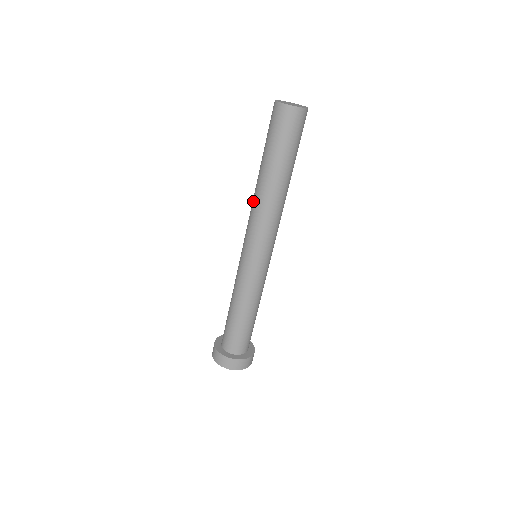
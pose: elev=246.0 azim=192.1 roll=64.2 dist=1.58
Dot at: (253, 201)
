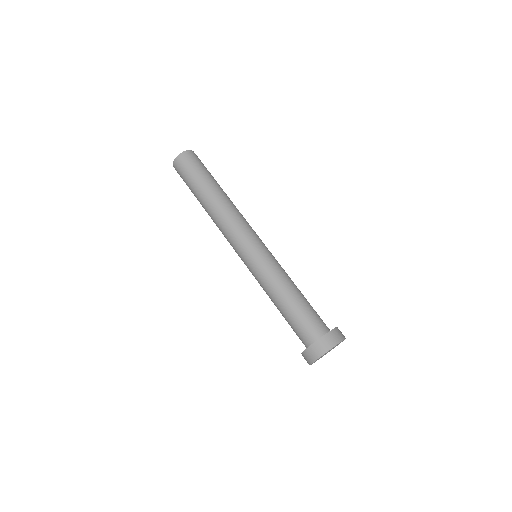
Dot at: (215, 223)
